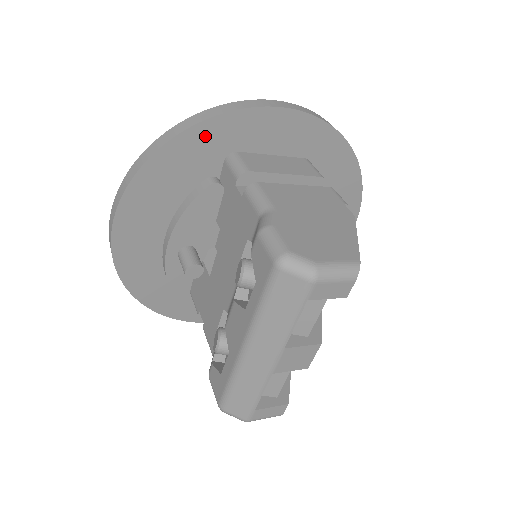
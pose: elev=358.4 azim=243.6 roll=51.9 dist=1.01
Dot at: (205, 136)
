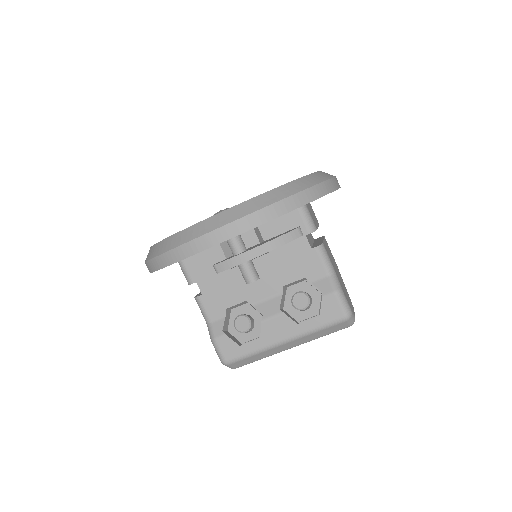
Dot at: occluded
